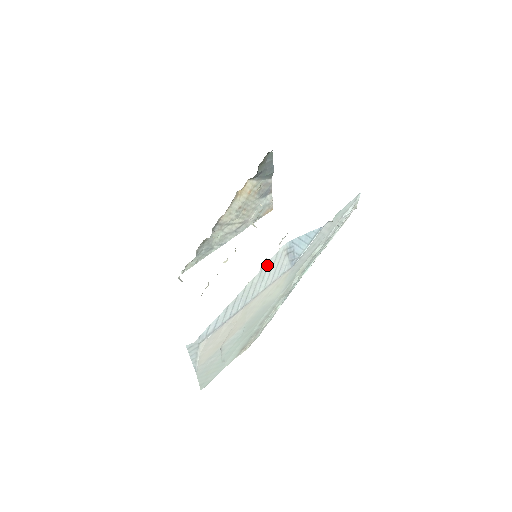
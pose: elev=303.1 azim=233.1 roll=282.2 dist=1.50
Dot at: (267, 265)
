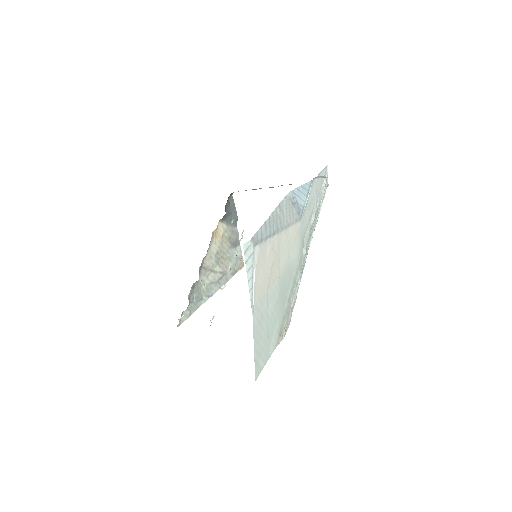
Dot at: (282, 204)
